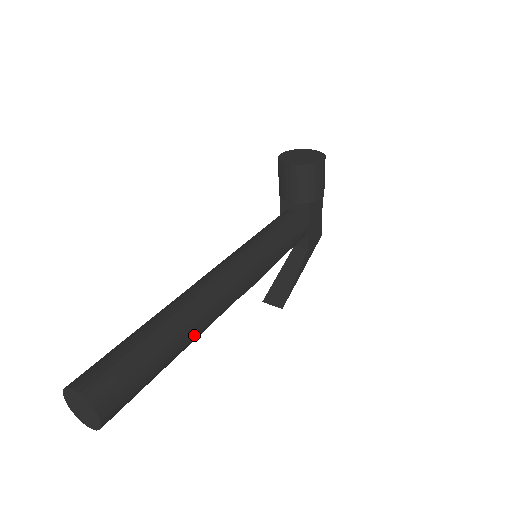
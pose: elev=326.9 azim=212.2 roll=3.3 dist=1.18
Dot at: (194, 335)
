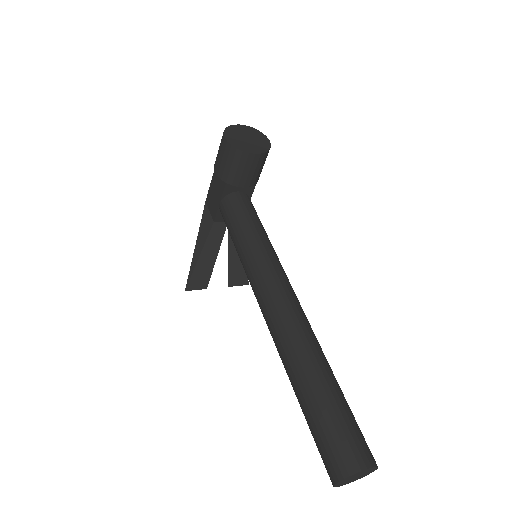
Dot at: occluded
